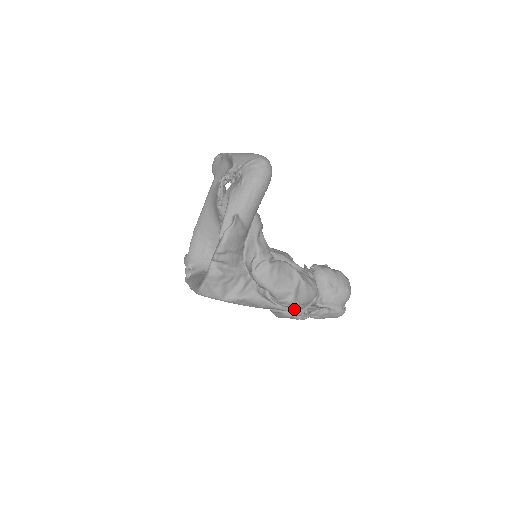
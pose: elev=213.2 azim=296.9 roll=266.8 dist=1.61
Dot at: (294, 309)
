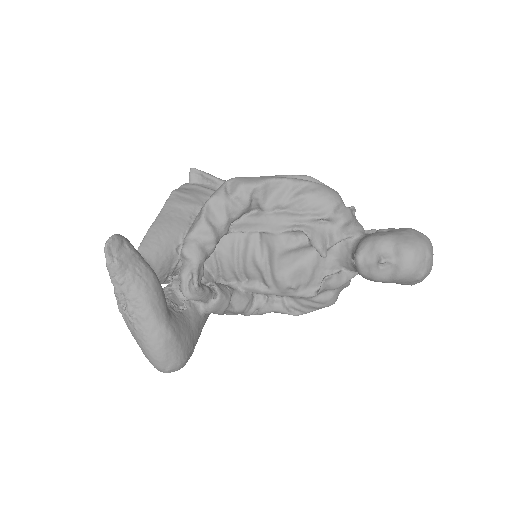
Dot at: occluded
